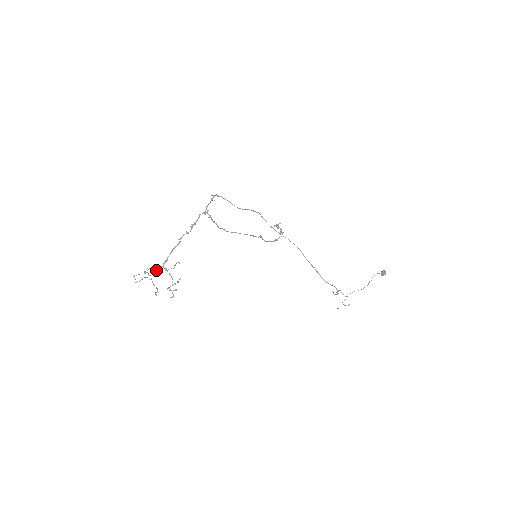
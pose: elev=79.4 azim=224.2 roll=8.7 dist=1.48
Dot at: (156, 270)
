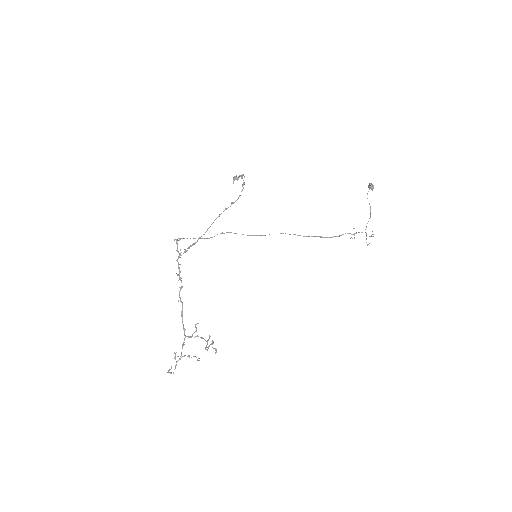
Dot at: (182, 346)
